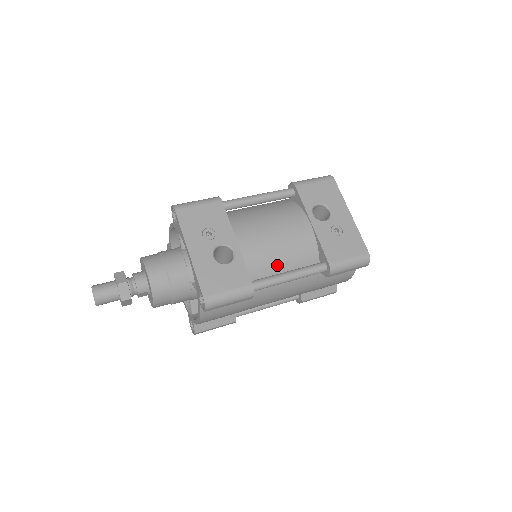
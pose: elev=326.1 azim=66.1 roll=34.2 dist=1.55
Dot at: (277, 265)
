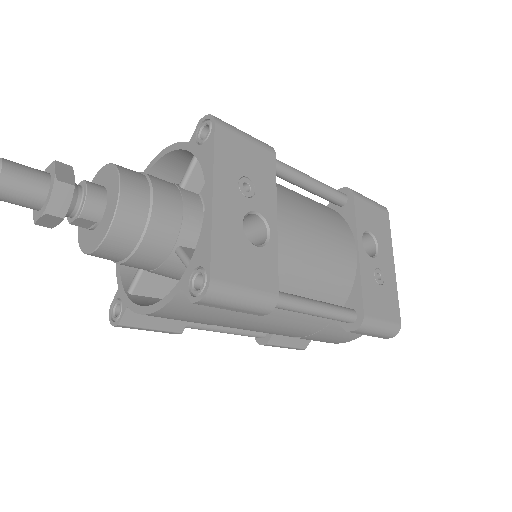
Dot at: (304, 284)
